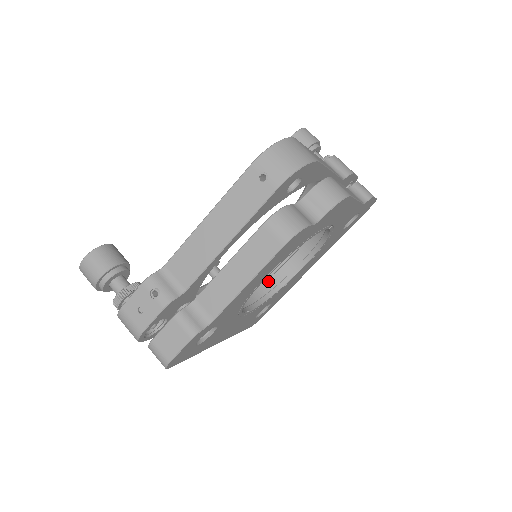
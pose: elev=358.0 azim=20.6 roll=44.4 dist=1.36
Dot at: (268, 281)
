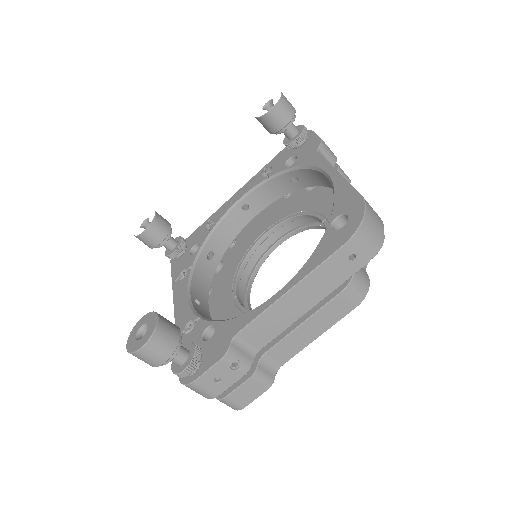
Dot at: (248, 261)
